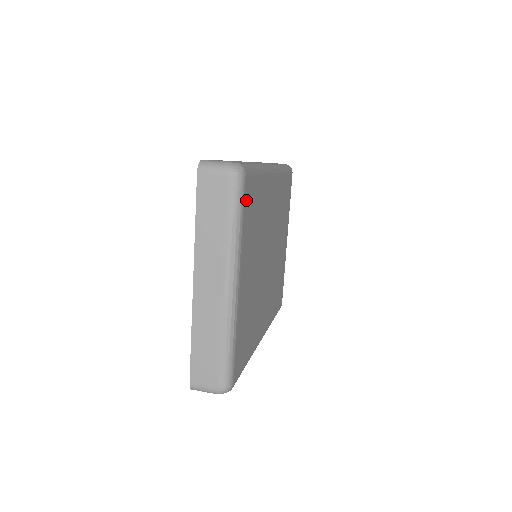
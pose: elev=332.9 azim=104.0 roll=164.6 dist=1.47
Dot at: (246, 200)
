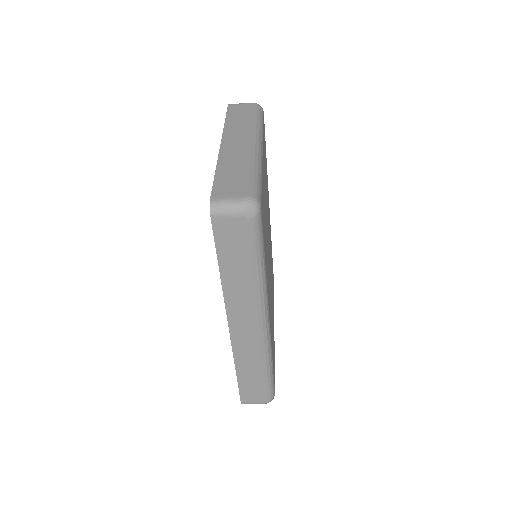
Dot at: occluded
